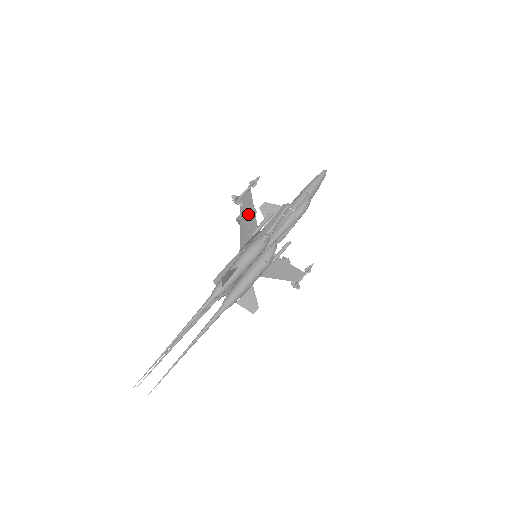
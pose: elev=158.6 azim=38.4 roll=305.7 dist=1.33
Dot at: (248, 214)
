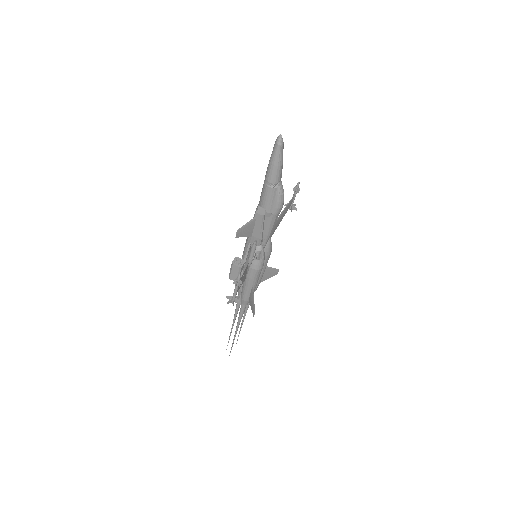
Dot at: (241, 278)
